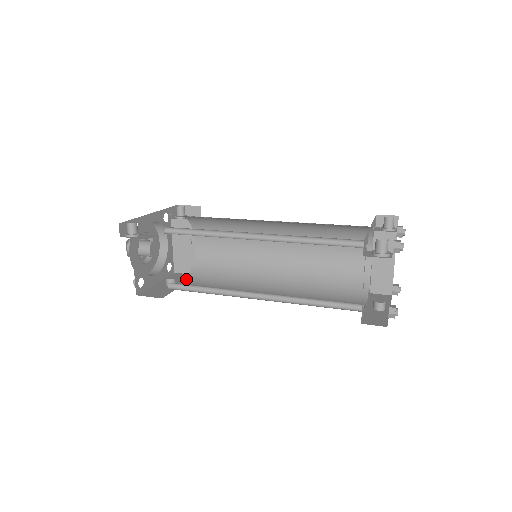
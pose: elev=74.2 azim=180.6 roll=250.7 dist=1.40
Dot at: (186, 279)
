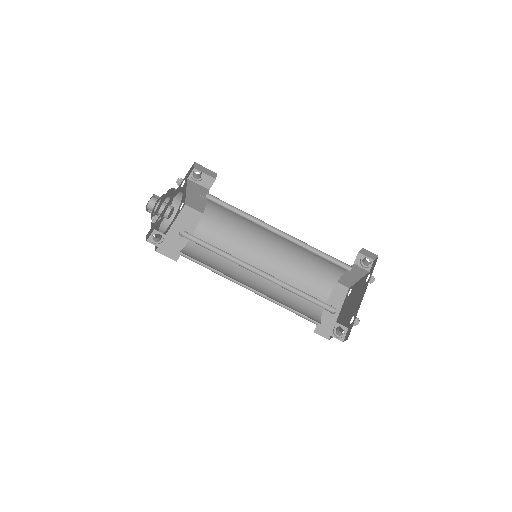
Dot at: (196, 230)
